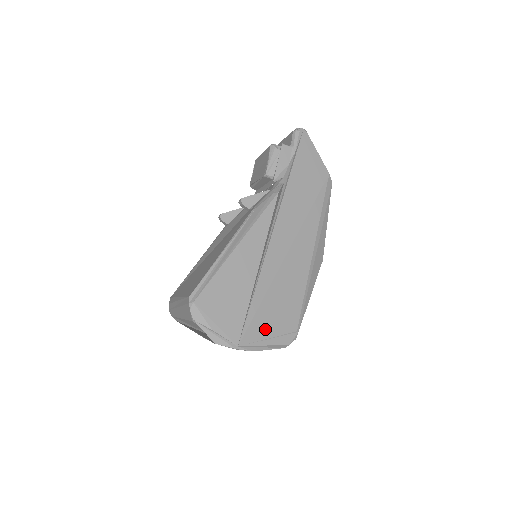
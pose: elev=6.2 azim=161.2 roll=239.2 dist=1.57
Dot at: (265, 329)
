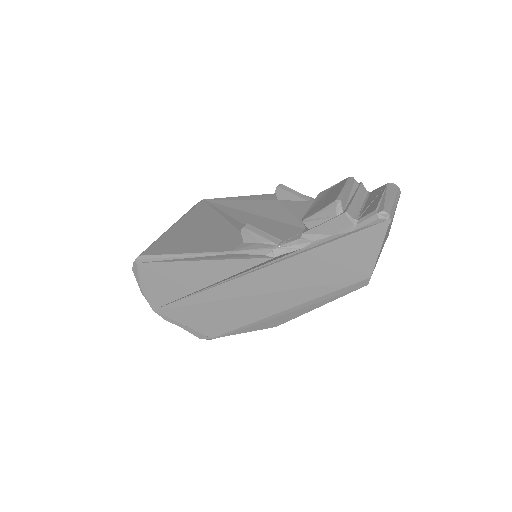
Dot at: (184, 318)
